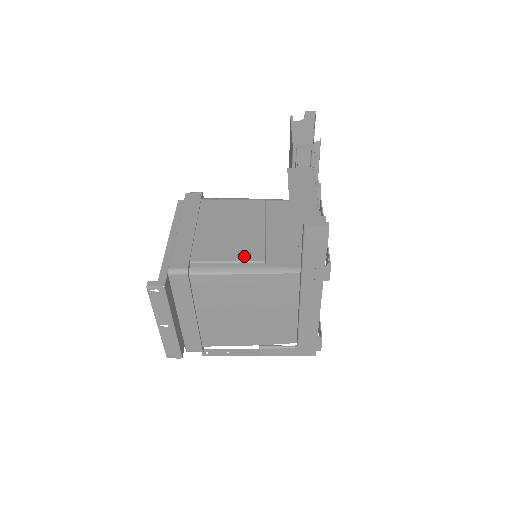
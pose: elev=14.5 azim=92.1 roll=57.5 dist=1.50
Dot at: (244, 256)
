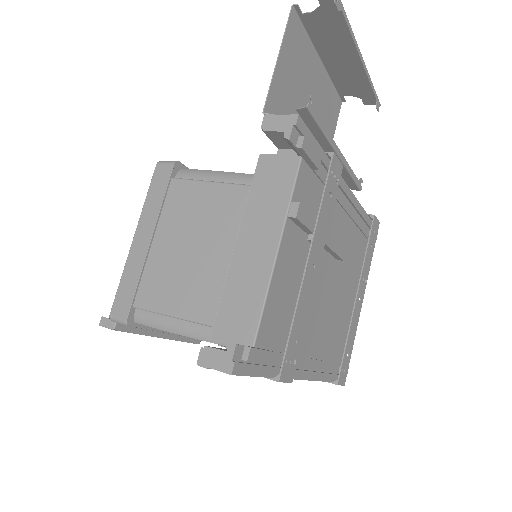
Dot at: (192, 310)
